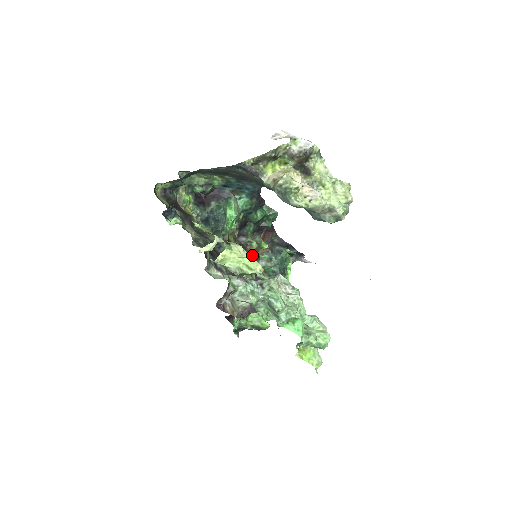
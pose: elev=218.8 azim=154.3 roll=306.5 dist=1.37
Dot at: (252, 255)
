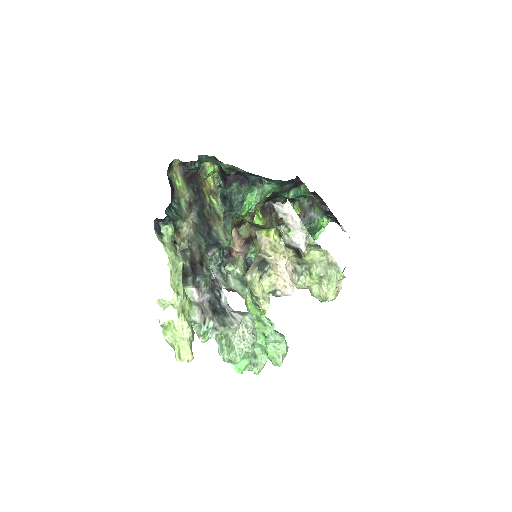
Dot at: (278, 219)
